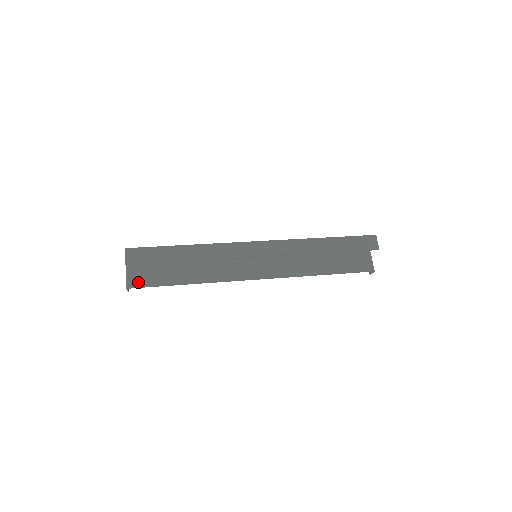
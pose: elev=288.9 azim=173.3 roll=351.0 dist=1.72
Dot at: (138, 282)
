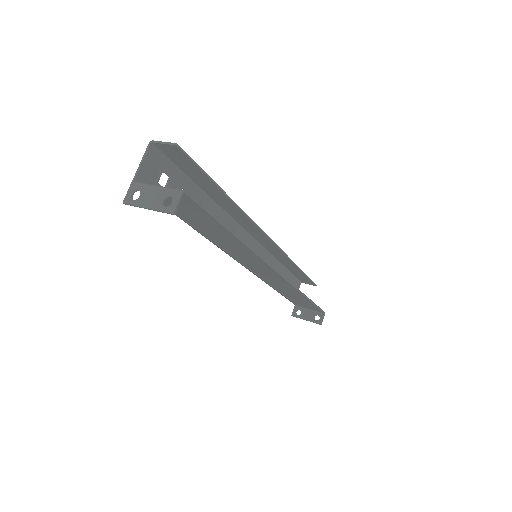
Dot at: (187, 198)
